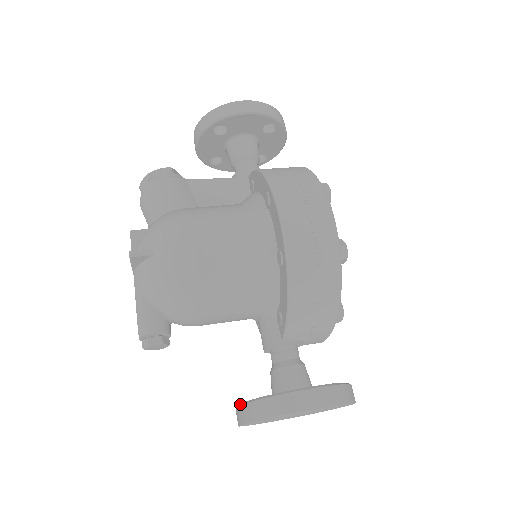
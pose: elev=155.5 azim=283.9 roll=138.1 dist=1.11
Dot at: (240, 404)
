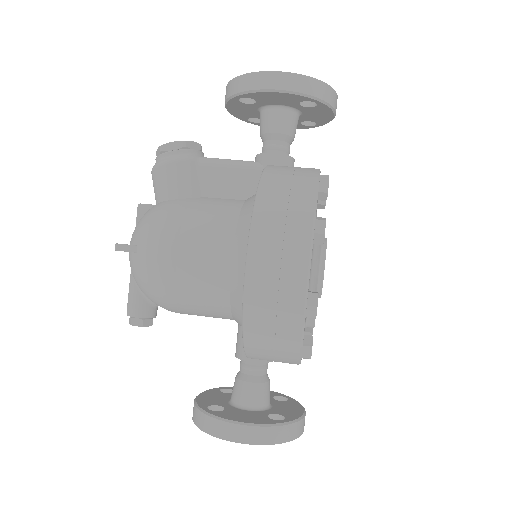
Dot at: (194, 401)
